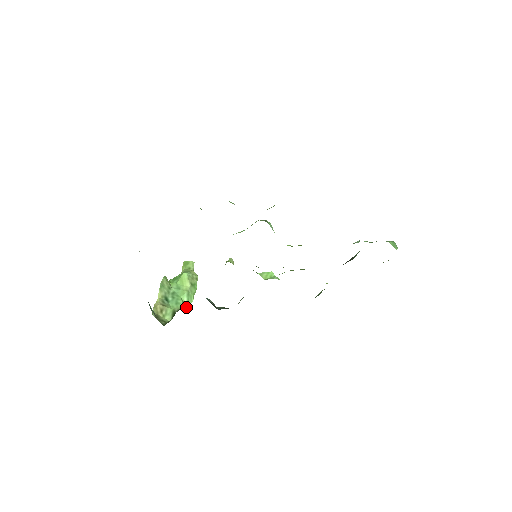
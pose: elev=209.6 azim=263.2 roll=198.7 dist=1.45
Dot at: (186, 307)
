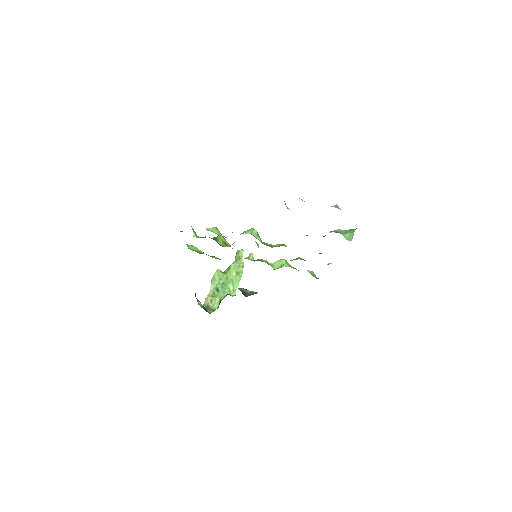
Dot at: (231, 294)
